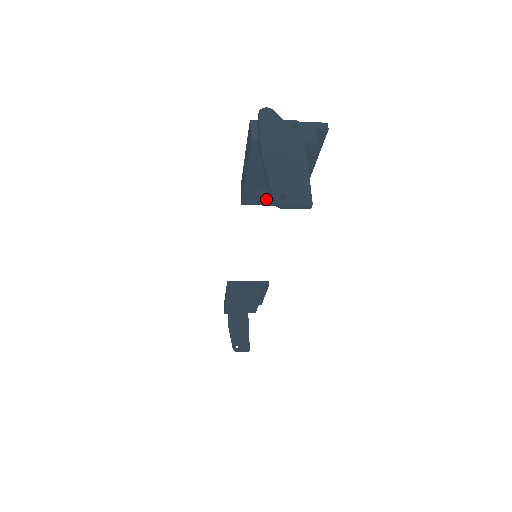
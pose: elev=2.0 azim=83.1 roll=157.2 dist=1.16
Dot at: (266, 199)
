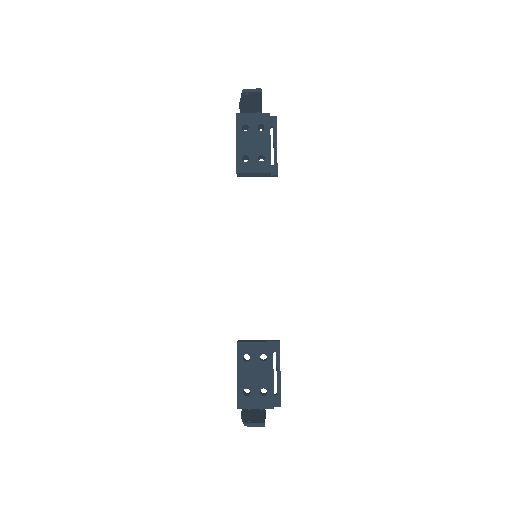
Dot at: (251, 166)
